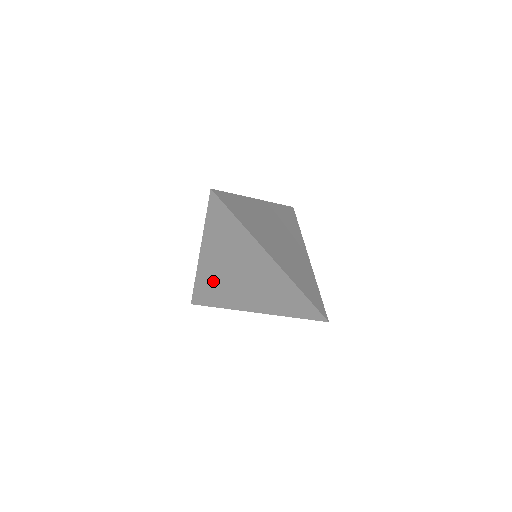
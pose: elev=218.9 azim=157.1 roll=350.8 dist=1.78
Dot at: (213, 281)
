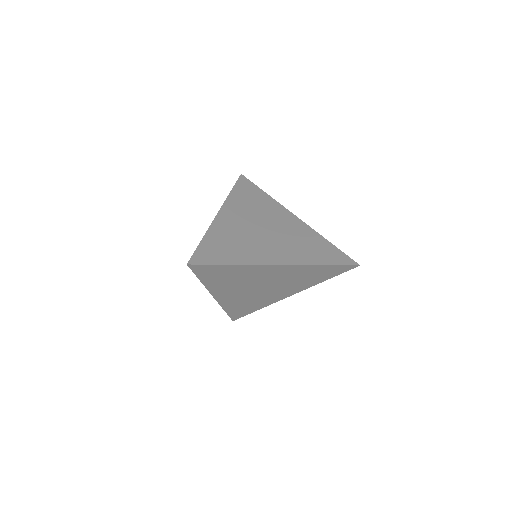
Dot at: (240, 302)
